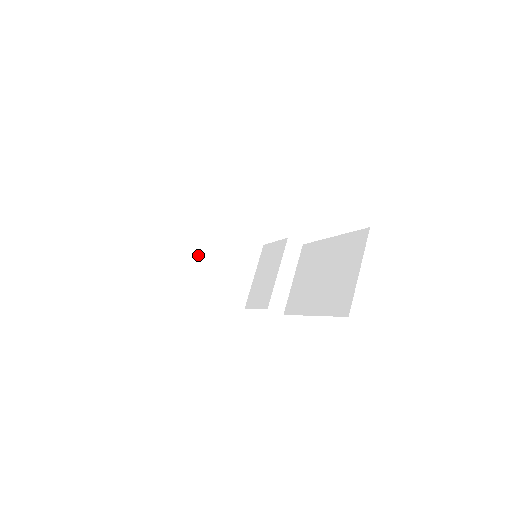
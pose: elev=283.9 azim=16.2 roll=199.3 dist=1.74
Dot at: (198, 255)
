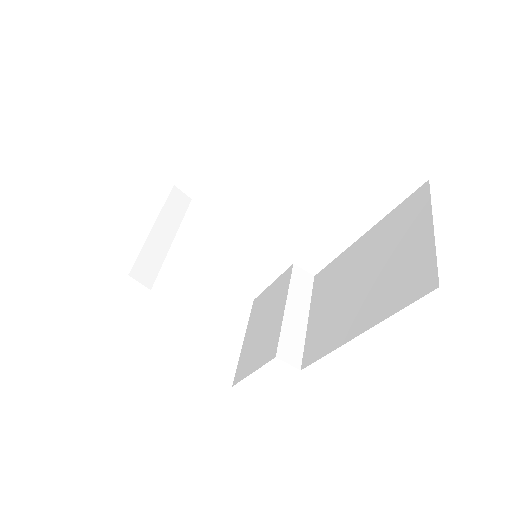
Dot at: (164, 257)
